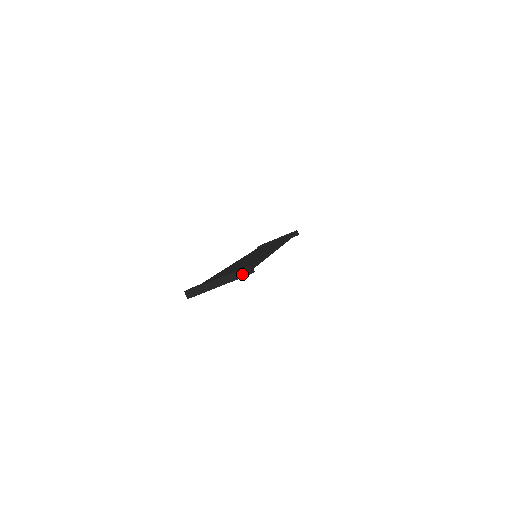
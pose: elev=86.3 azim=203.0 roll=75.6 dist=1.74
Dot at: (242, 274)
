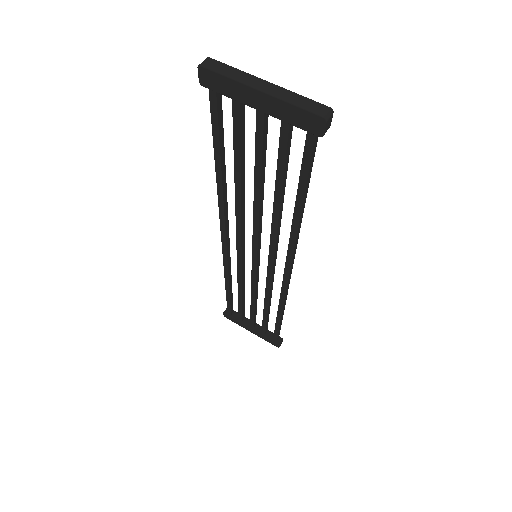
Dot at: (313, 107)
